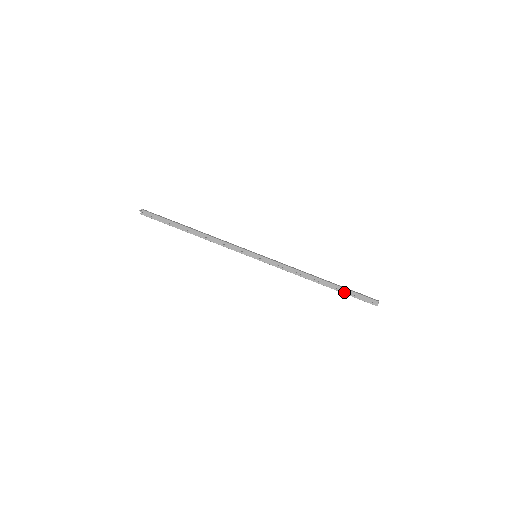
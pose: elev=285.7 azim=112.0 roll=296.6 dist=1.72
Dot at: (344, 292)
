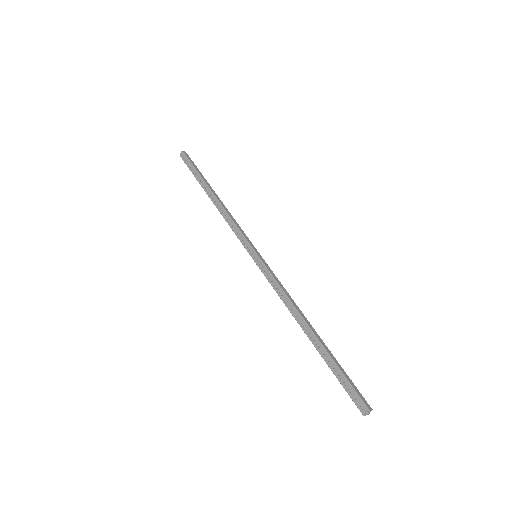
Dot at: (330, 365)
